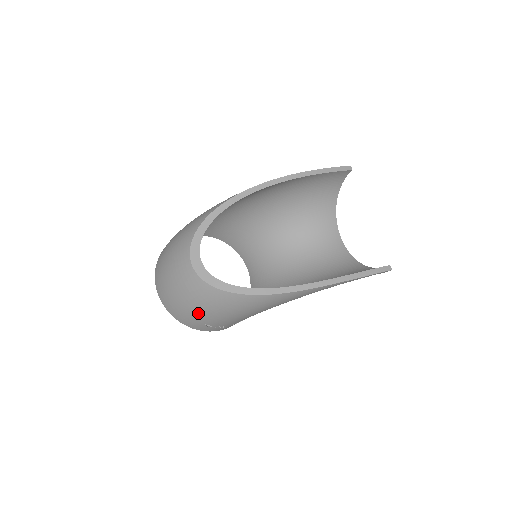
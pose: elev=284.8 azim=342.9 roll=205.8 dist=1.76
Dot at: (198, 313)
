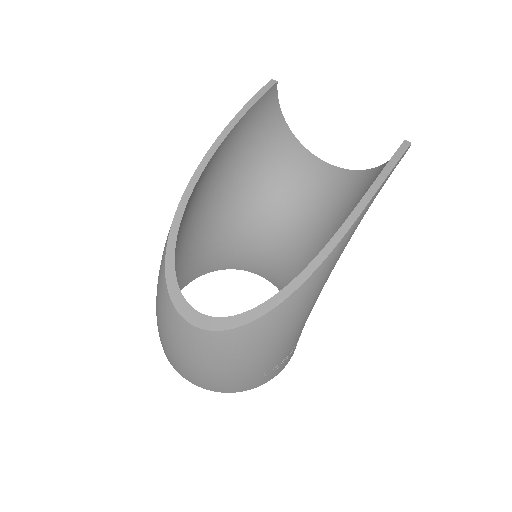
Dot at: (246, 369)
